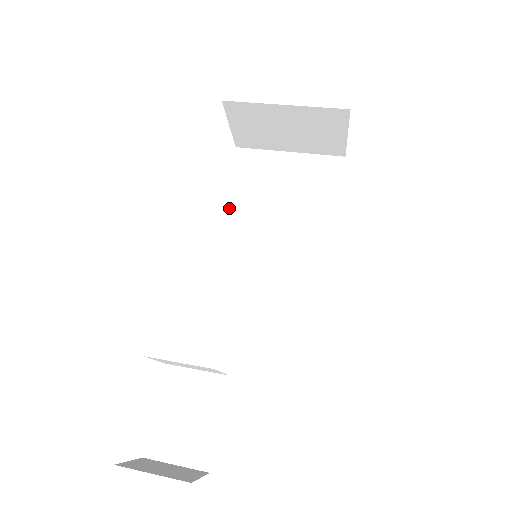
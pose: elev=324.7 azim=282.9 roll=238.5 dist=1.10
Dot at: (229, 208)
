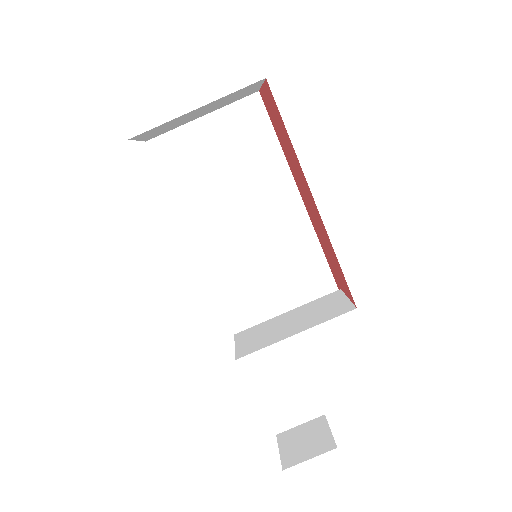
Dot at: (186, 208)
